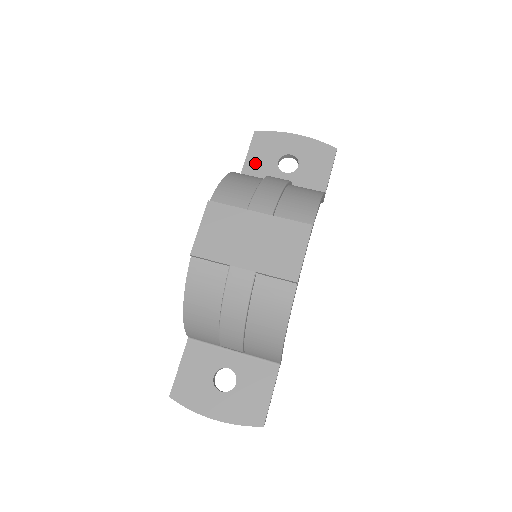
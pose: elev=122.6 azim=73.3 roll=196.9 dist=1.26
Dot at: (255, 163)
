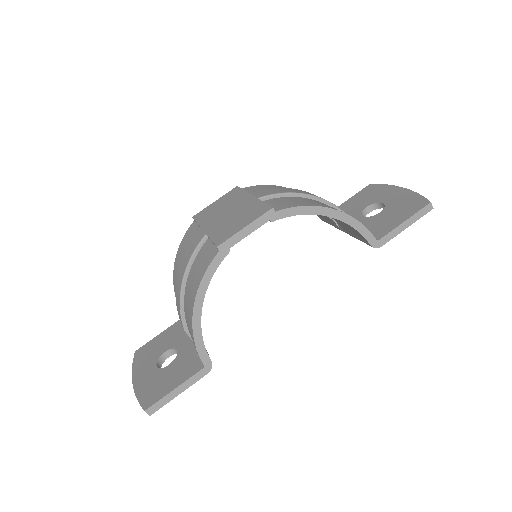
Dot at: (347, 206)
